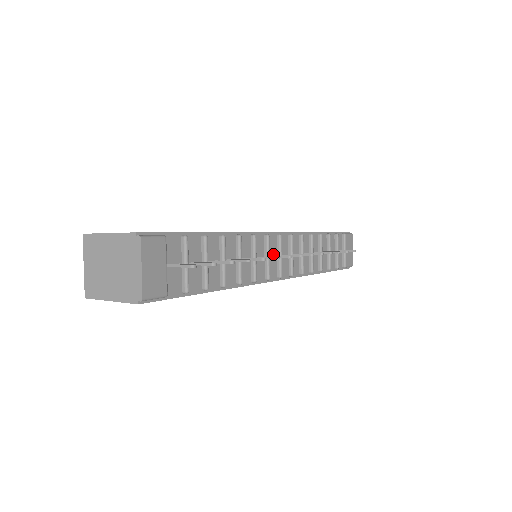
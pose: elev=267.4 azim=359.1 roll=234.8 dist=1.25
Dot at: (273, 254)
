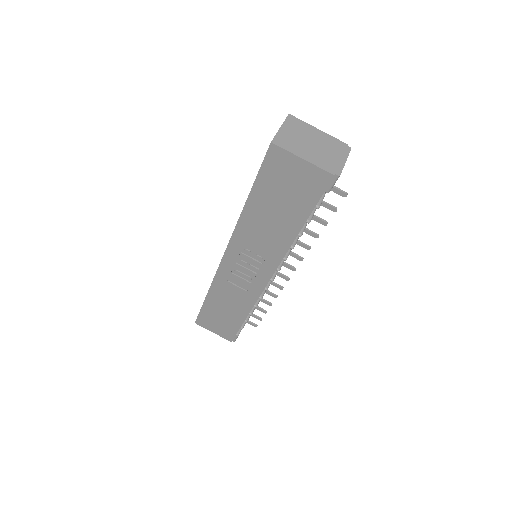
Dot at: occluded
